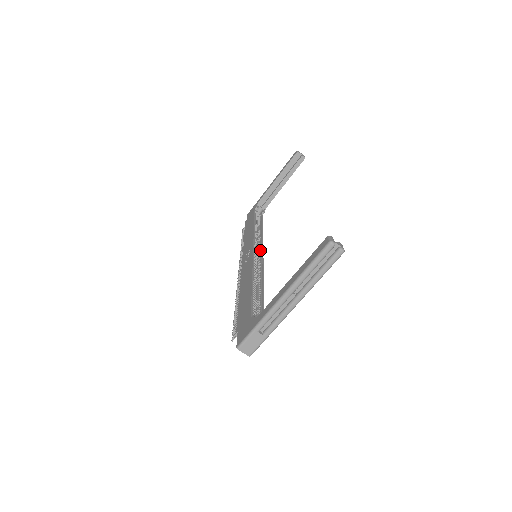
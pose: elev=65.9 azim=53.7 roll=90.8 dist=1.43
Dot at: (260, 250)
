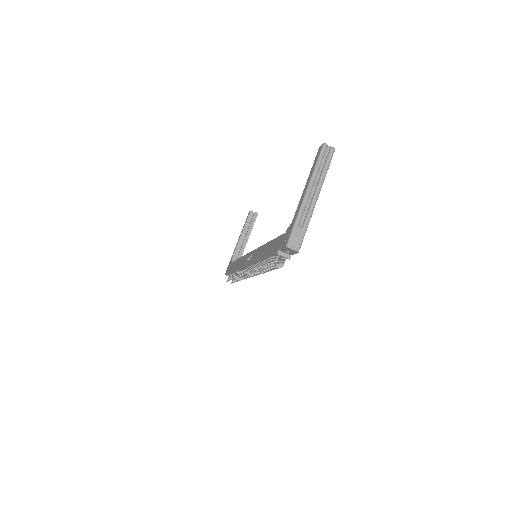
Dot at: occluded
